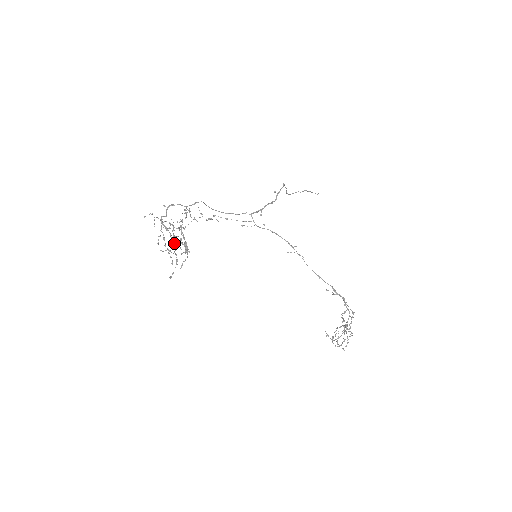
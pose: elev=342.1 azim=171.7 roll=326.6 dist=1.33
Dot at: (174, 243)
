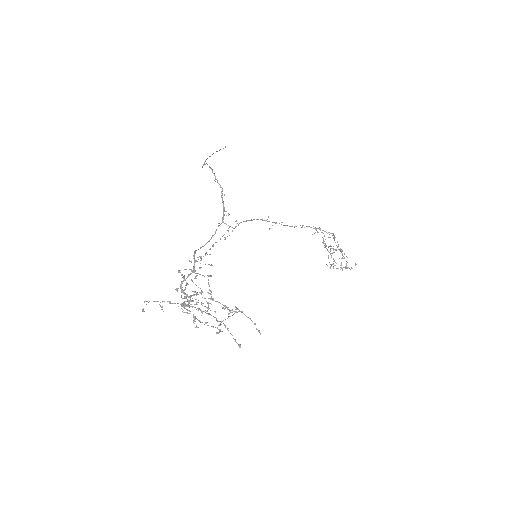
Dot at: (208, 313)
